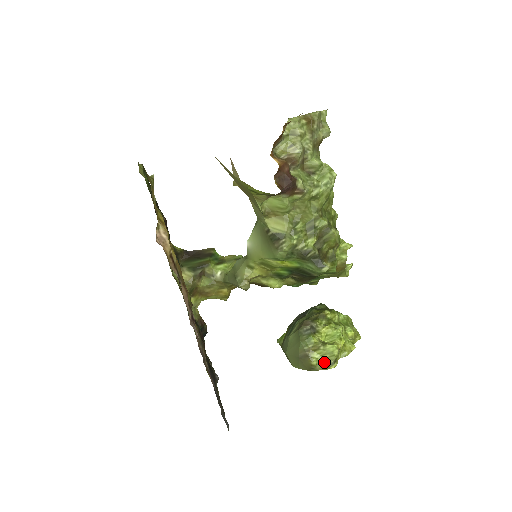
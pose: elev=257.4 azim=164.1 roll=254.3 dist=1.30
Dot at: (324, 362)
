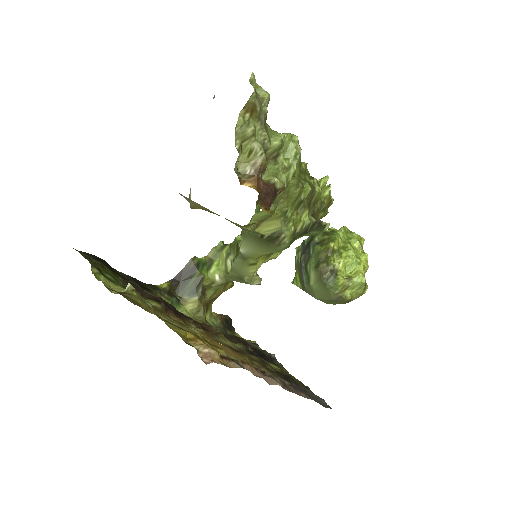
Dot at: (357, 292)
